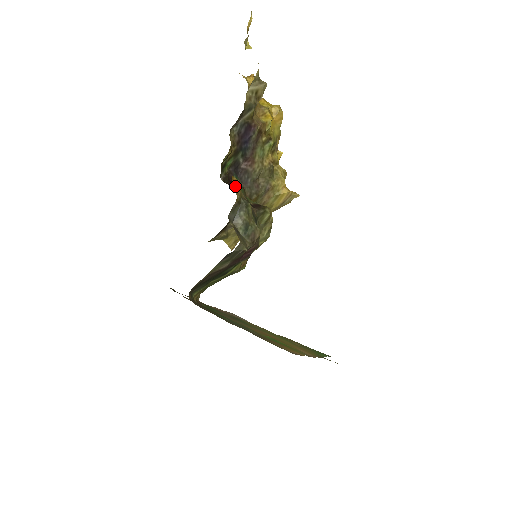
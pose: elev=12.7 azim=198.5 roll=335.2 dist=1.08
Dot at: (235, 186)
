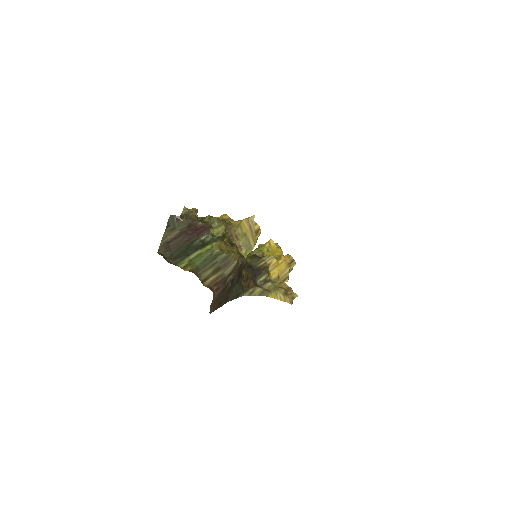
Dot at: occluded
